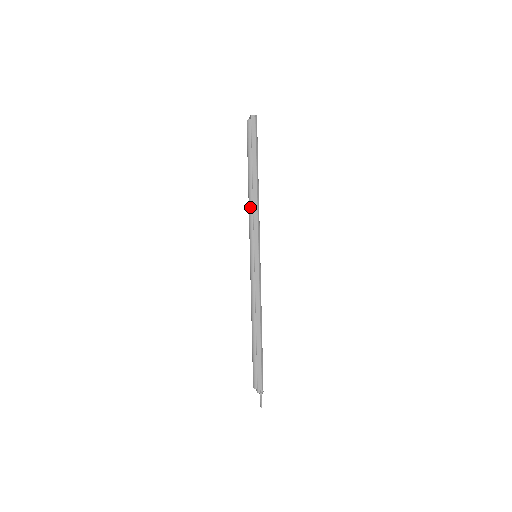
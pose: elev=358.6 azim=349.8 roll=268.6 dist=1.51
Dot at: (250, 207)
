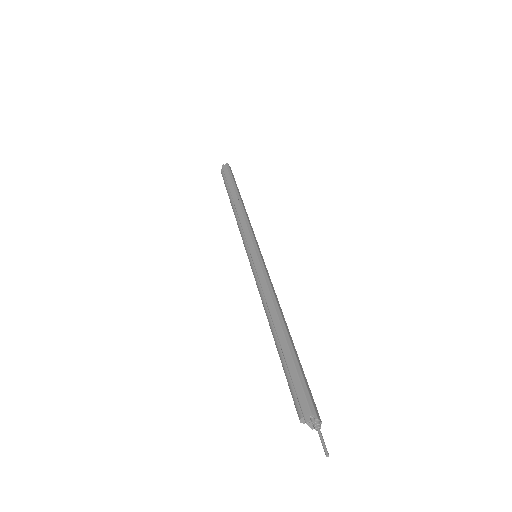
Dot at: (236, 220)
